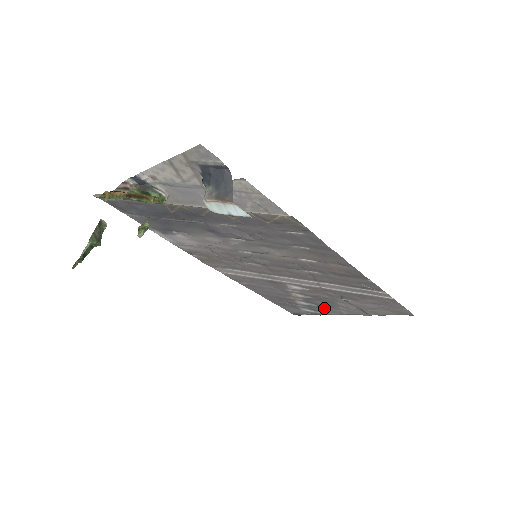
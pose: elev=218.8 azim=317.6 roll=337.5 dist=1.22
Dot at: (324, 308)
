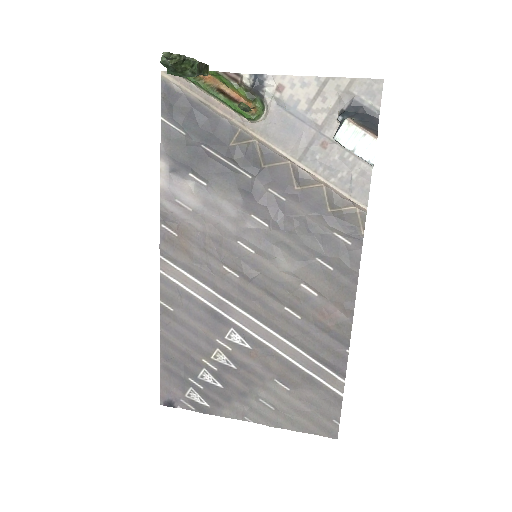
Dot at: (227, 397)
